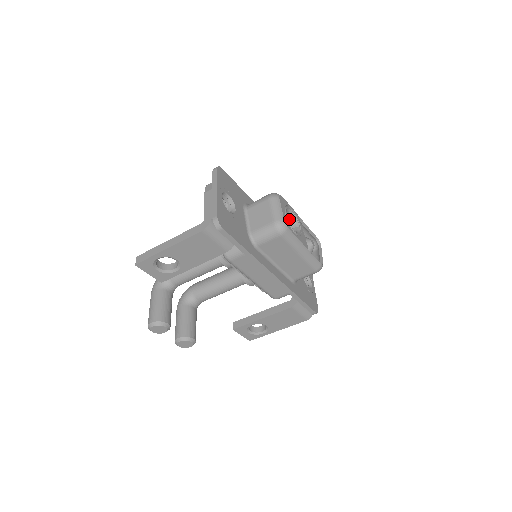
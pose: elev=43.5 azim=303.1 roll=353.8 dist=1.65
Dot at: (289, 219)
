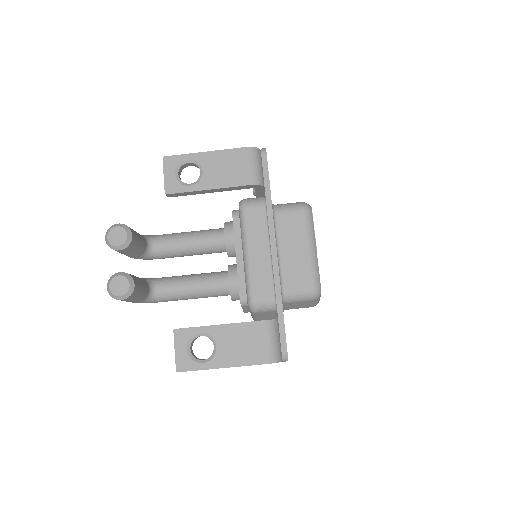
Dot at: occluded
